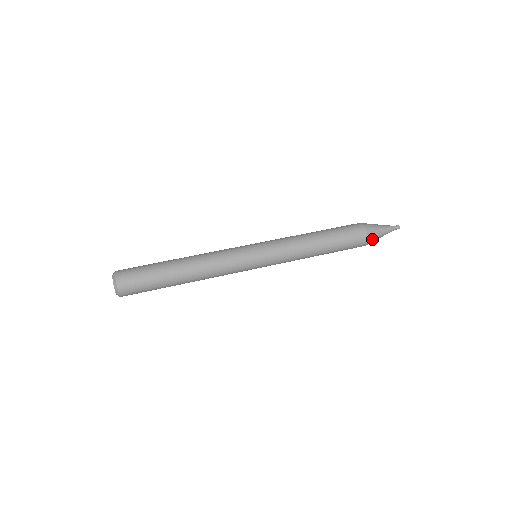
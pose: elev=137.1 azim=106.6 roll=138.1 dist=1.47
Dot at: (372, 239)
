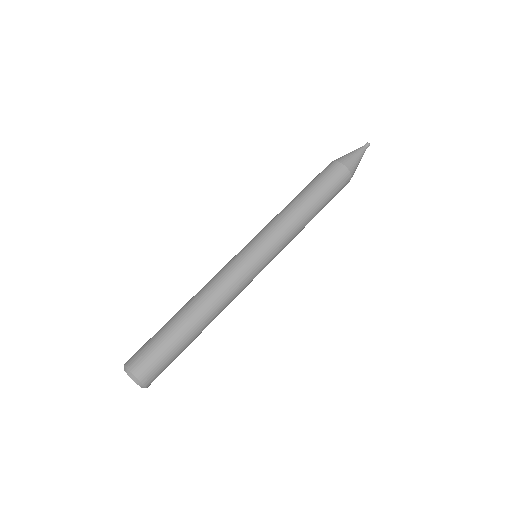
Dot at: occluded
